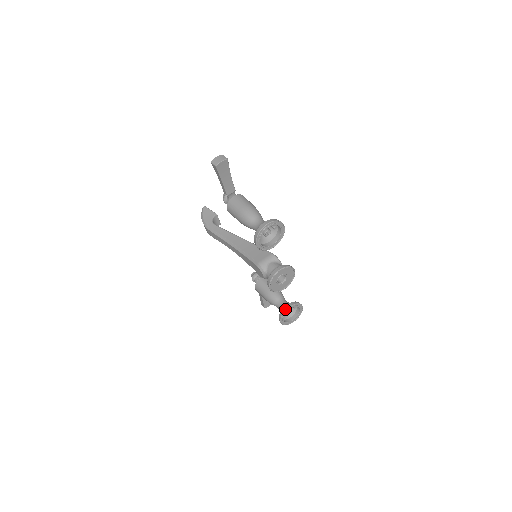
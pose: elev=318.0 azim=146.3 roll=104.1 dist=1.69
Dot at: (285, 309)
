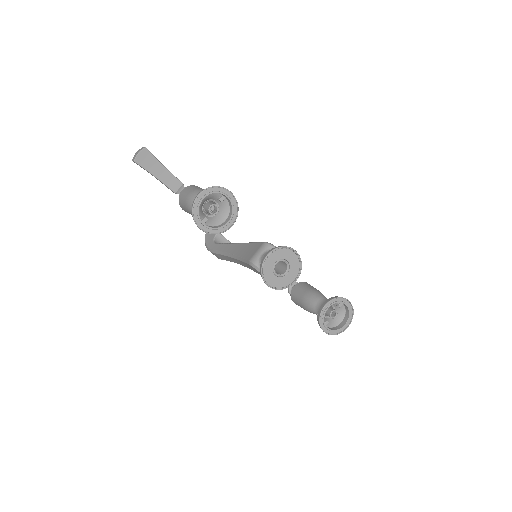
Dot at: (320, 311)
